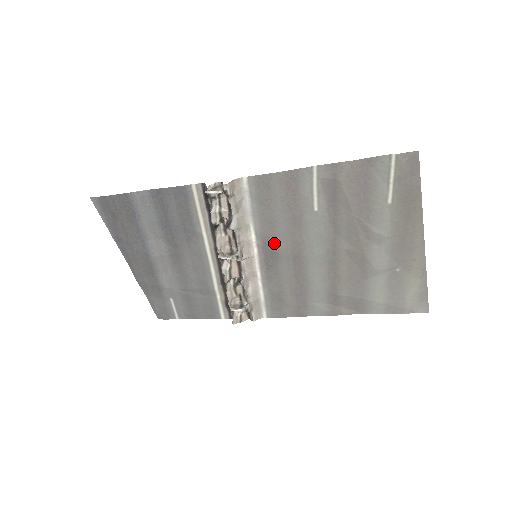
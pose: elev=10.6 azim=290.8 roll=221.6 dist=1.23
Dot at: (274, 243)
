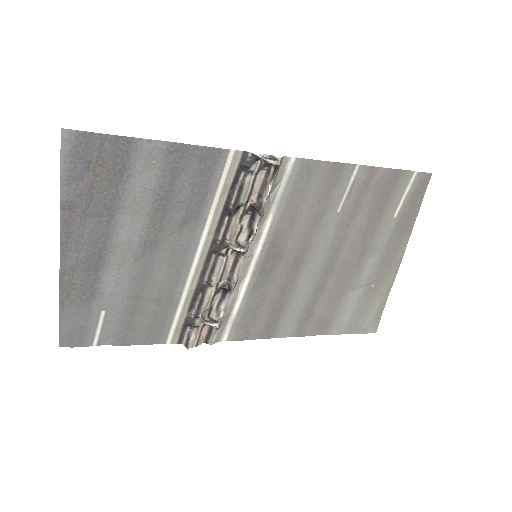
Dot at: (283, 242)
